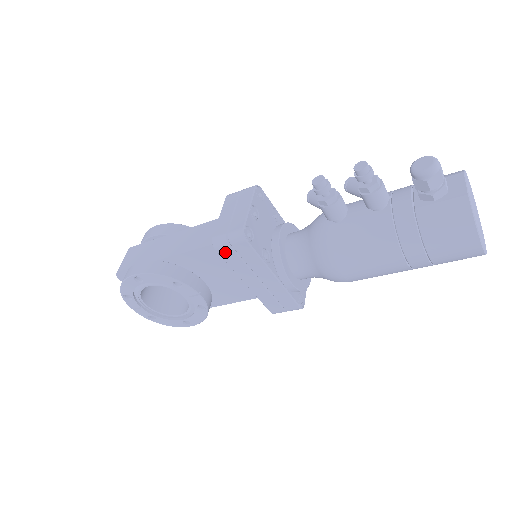
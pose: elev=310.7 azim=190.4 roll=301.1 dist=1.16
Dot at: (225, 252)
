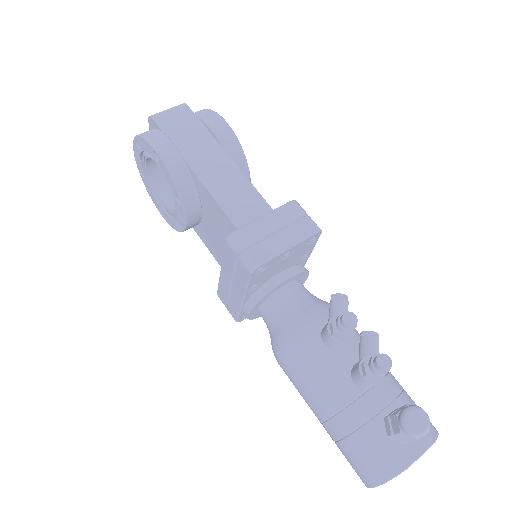
Dot at: (230, 251)
